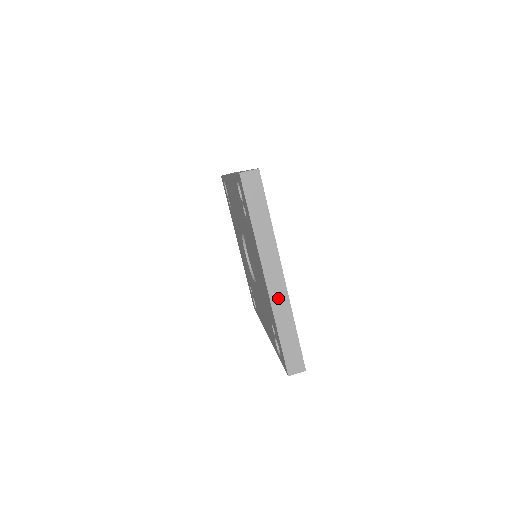
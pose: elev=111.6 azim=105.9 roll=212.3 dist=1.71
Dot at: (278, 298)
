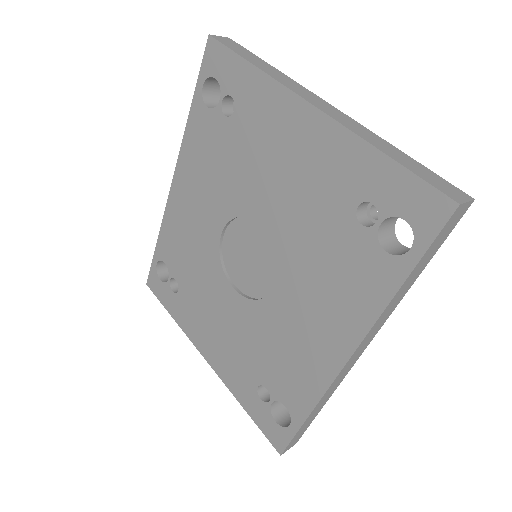
Dot at: (345, 121)
